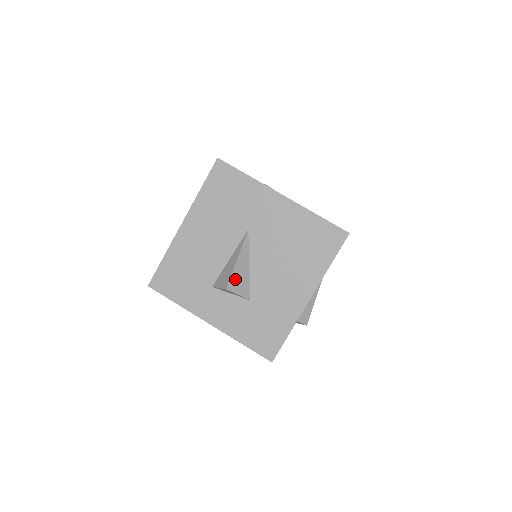
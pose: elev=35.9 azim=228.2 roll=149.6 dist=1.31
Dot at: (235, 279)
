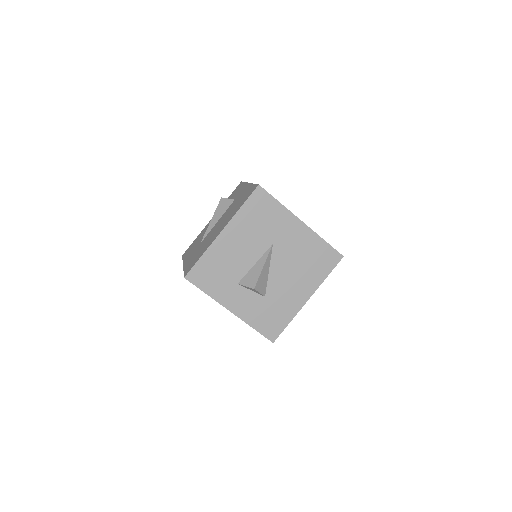
Dot at: (260, 281)
